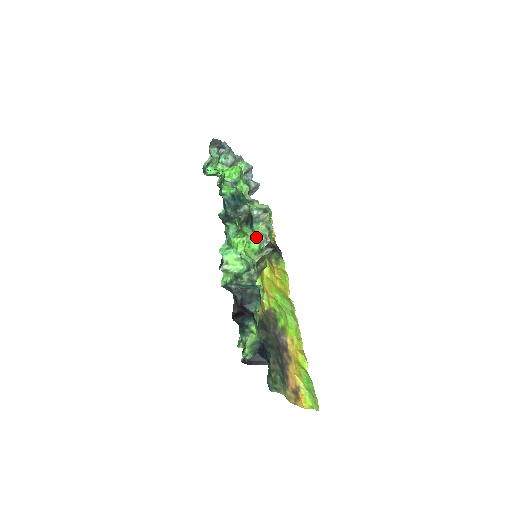
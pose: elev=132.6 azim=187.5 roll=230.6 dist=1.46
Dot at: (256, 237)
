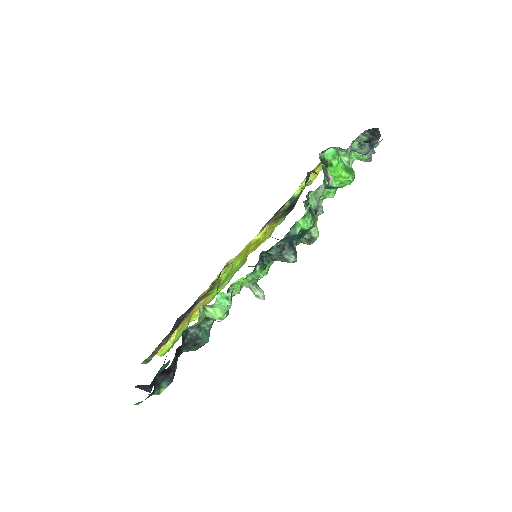
Dot at: occluded
